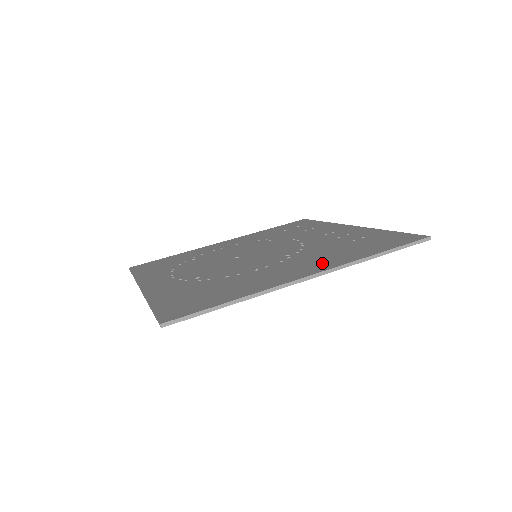
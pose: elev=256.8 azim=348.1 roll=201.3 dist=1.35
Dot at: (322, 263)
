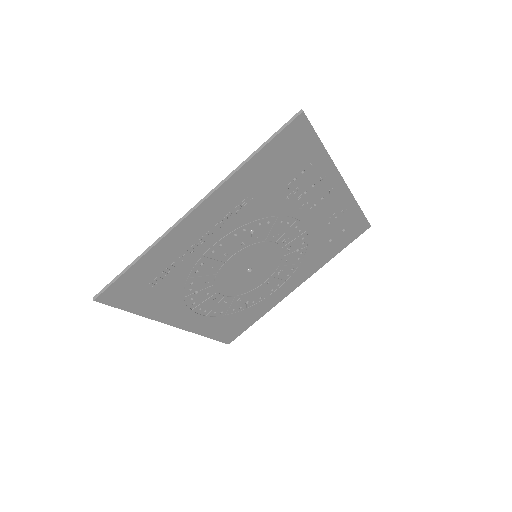
Dot at: (224, 200)
